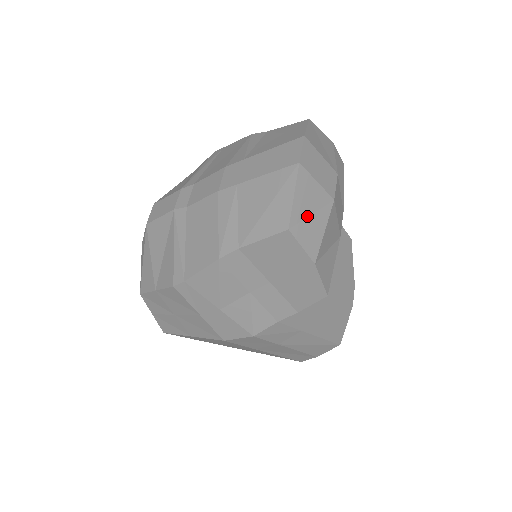
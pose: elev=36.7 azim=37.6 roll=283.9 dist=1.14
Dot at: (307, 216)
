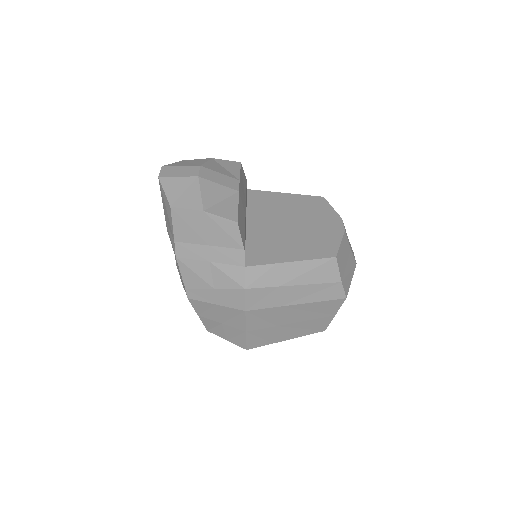
Dot at: (181, 194)
